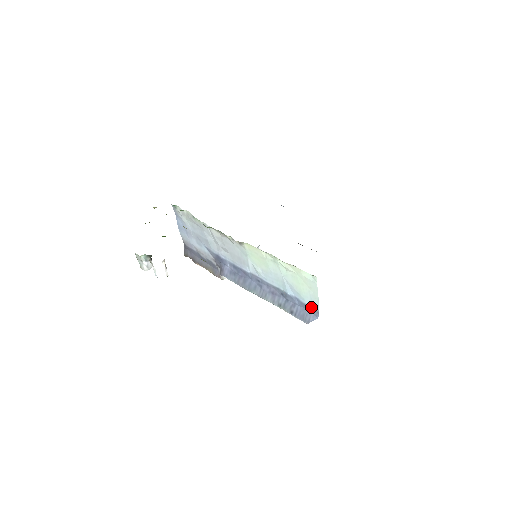
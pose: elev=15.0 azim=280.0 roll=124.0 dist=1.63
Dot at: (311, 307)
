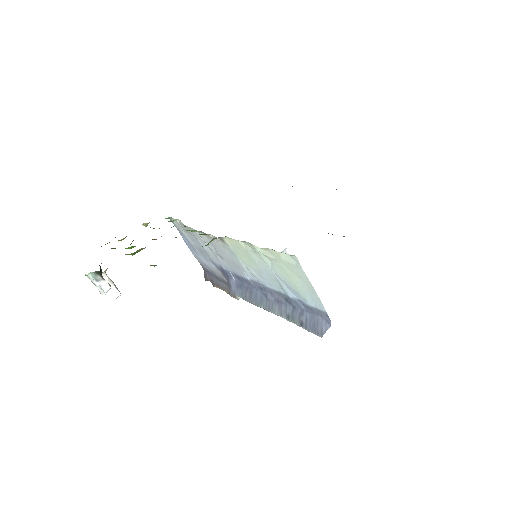
Dot at: (317, 309)
